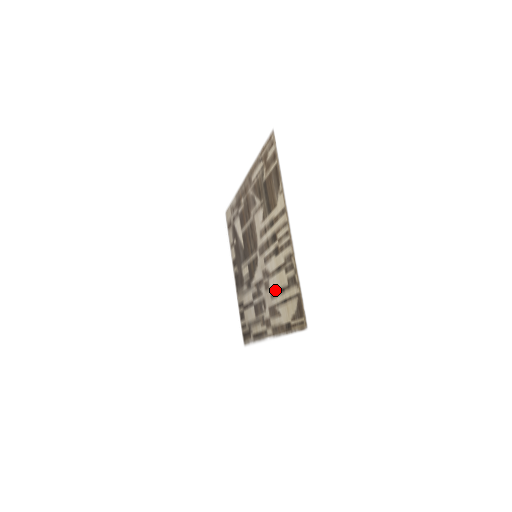
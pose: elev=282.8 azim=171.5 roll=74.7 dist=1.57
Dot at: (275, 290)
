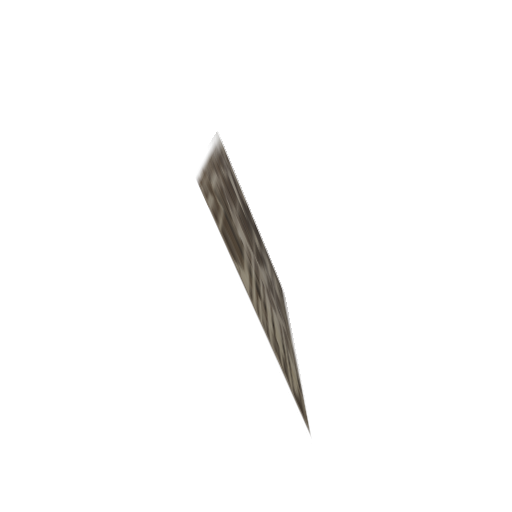
Dot at: (279, 331)
